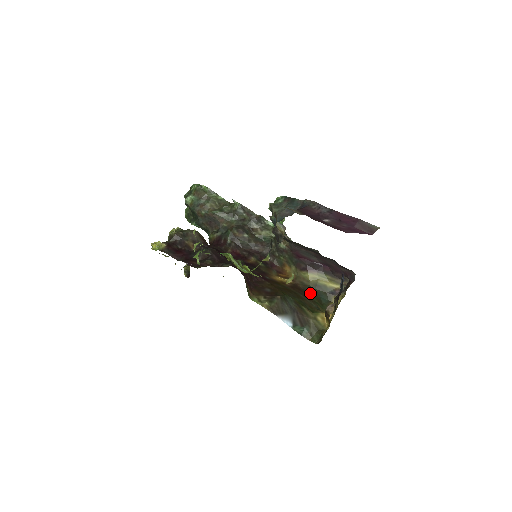
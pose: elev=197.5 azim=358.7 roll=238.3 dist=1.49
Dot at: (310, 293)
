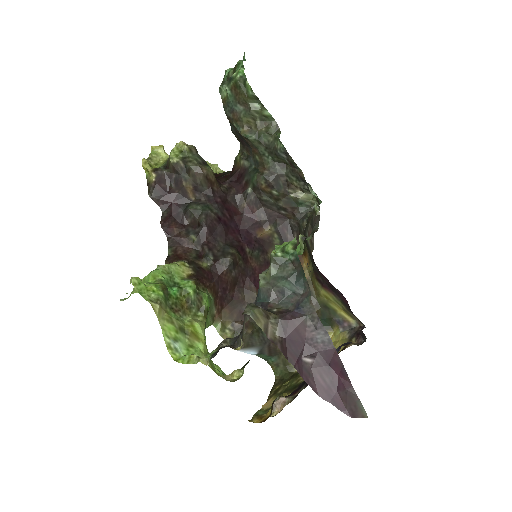
Dot at: occluded
